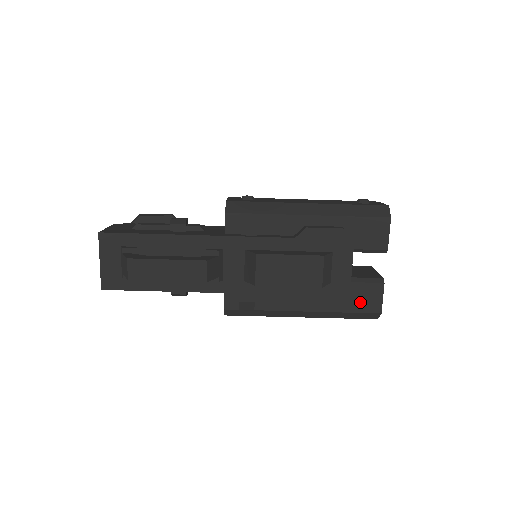
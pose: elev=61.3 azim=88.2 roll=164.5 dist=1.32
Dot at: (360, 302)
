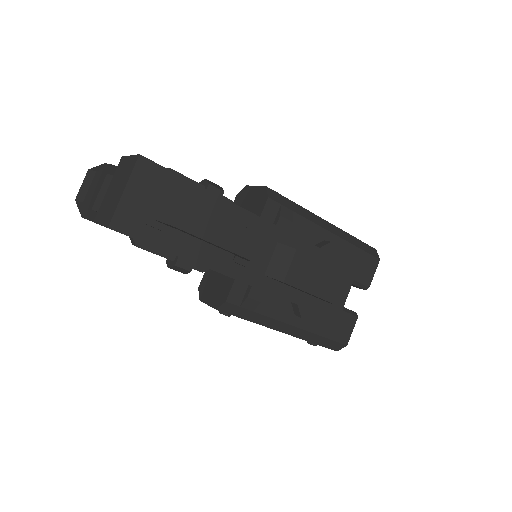
Dot at: (337, 330)
